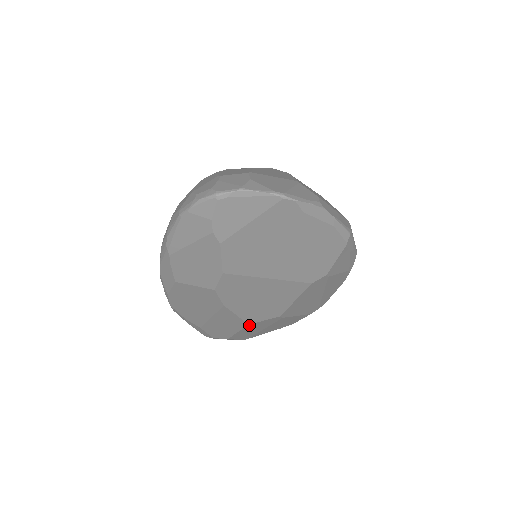
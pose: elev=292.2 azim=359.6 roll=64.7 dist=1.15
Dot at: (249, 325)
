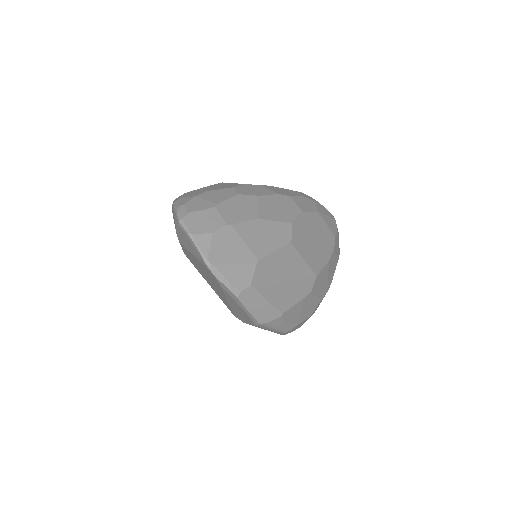
Dot at: occluded
